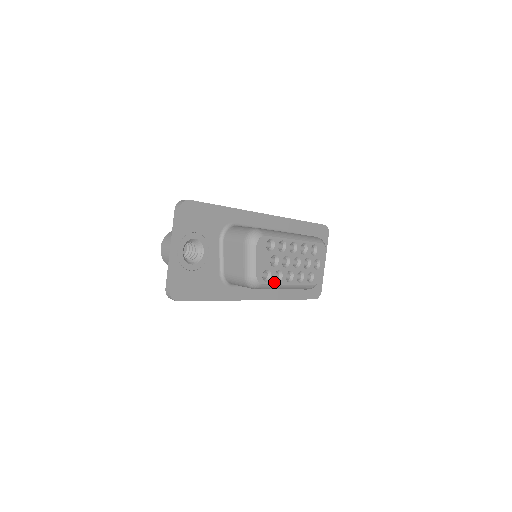
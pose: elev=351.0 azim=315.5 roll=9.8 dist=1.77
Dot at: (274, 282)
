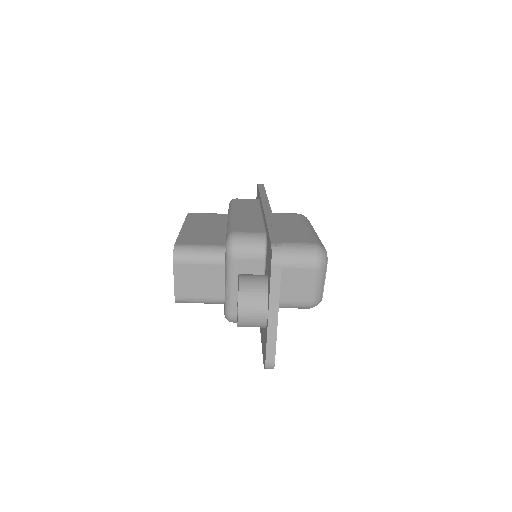
Dot at: occluded
